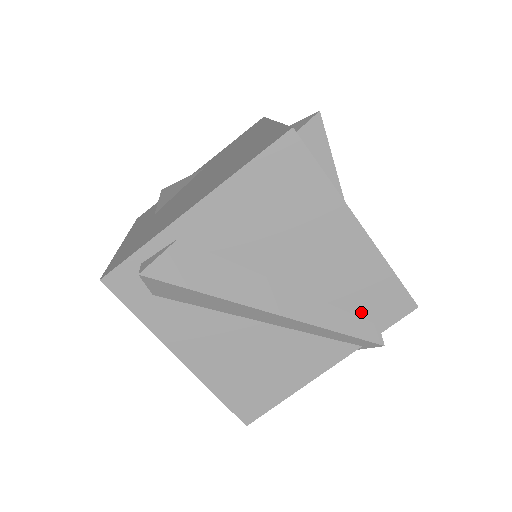
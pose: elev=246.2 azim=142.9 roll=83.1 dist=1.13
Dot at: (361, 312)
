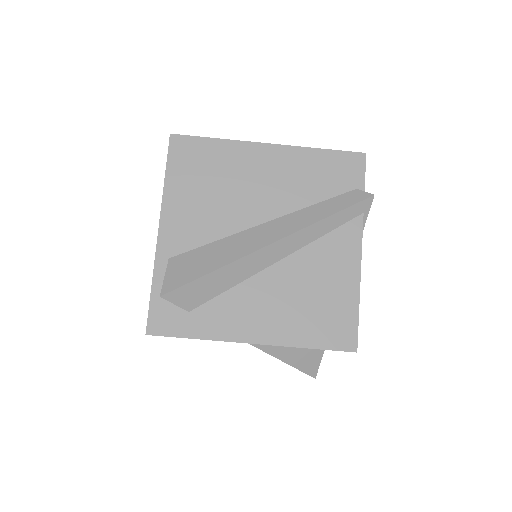
Dot at: (334, 192)
